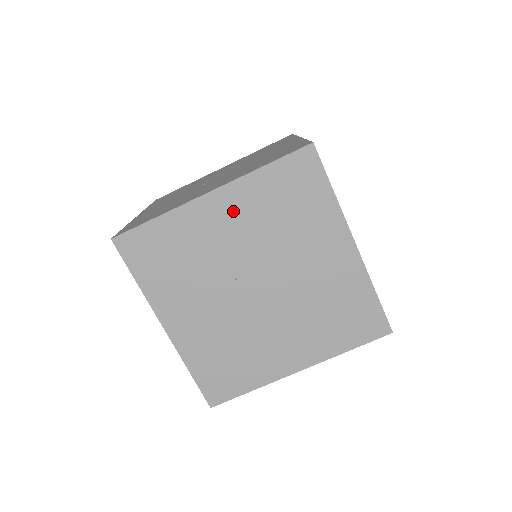
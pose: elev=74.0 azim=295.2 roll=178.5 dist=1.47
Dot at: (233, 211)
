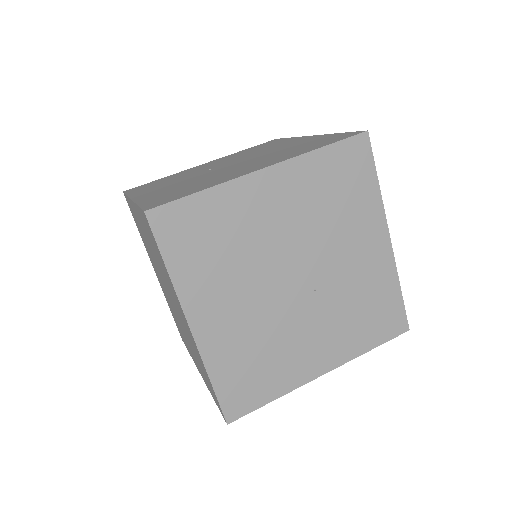
Dot at: (217, 161)
